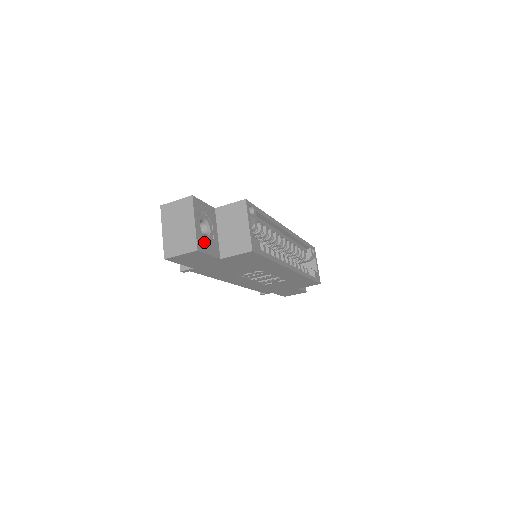
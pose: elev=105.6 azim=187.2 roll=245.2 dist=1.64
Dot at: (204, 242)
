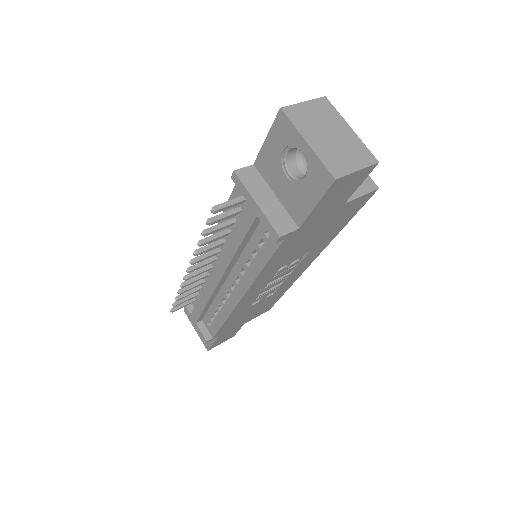
Dot at: occluded
